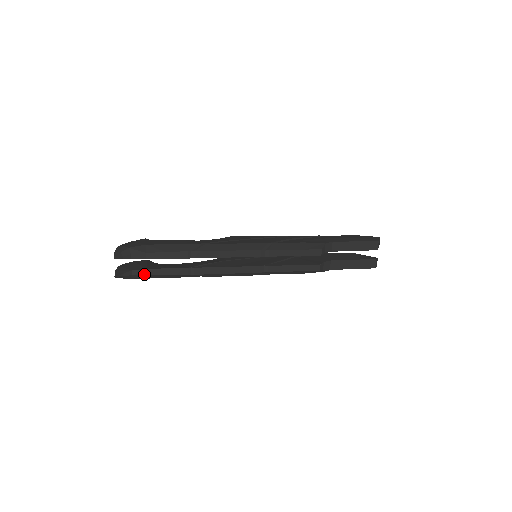
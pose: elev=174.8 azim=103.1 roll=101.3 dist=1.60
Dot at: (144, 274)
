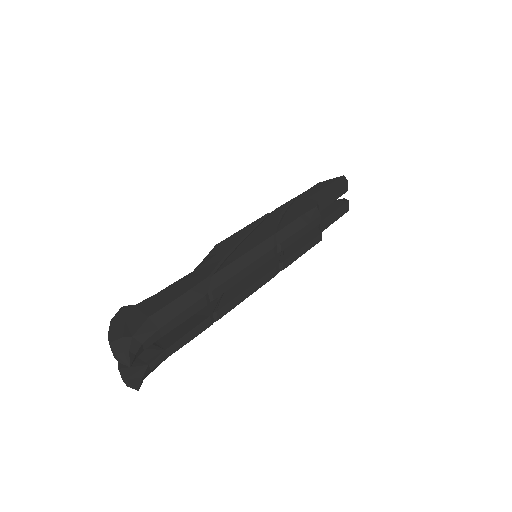
Dot at: (164, 358)
